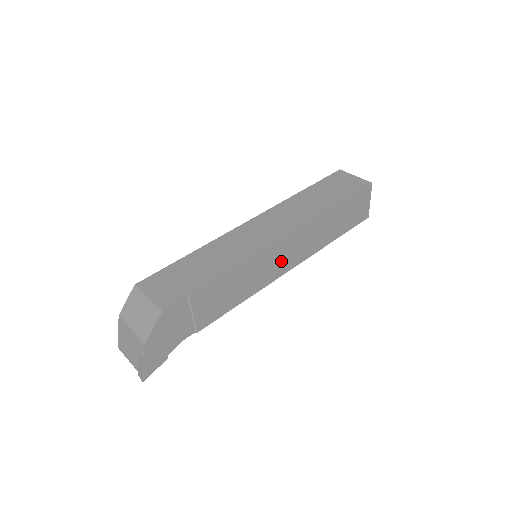
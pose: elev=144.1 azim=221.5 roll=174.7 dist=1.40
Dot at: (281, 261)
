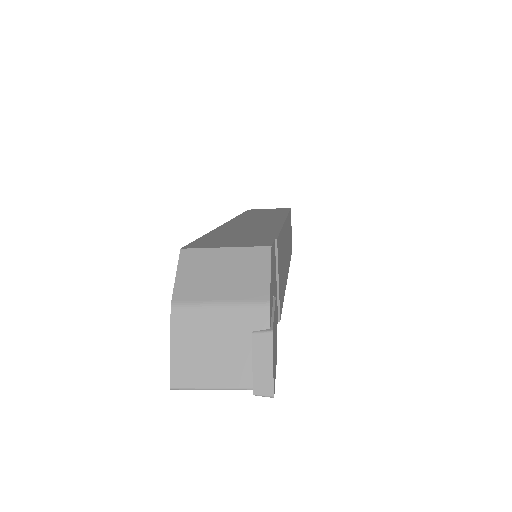
Dot at: (286, 255)
